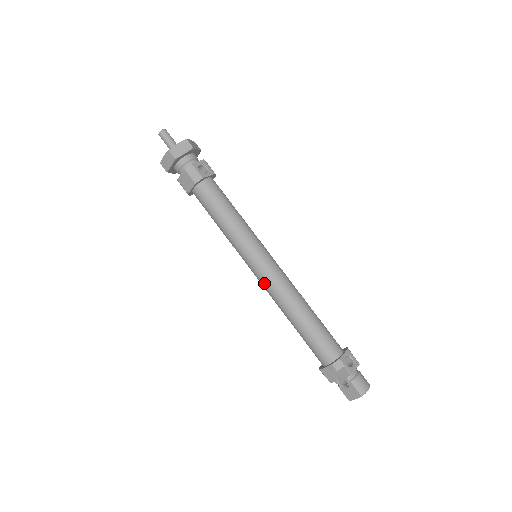
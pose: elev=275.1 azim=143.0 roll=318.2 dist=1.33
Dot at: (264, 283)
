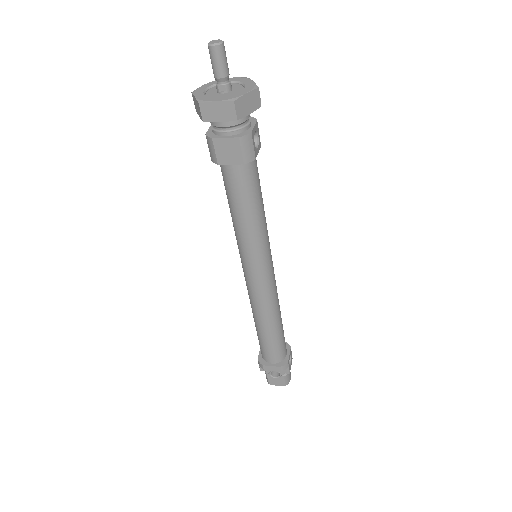
Dot at: (256, 290)
